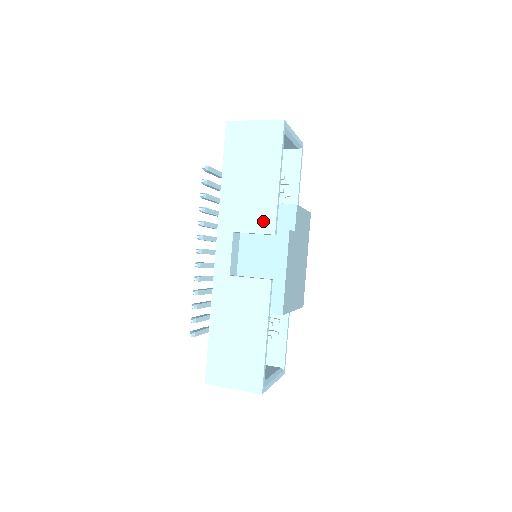
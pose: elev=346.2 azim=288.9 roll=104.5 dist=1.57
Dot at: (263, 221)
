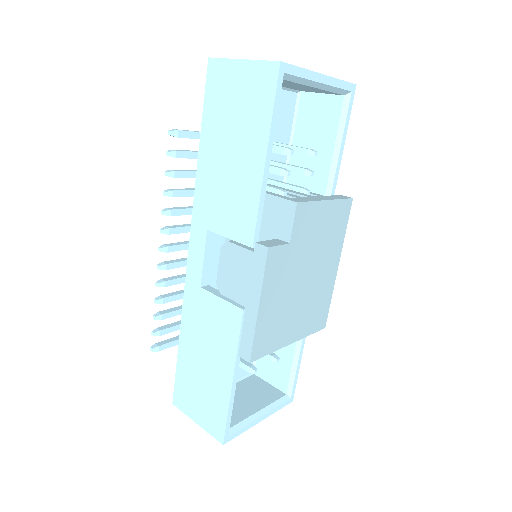
Dot at: (240, 224)
